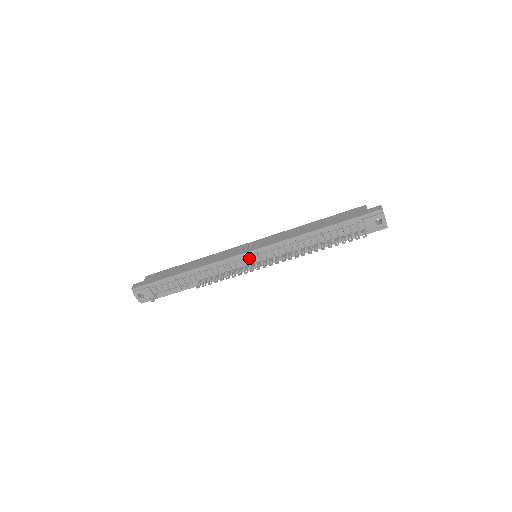
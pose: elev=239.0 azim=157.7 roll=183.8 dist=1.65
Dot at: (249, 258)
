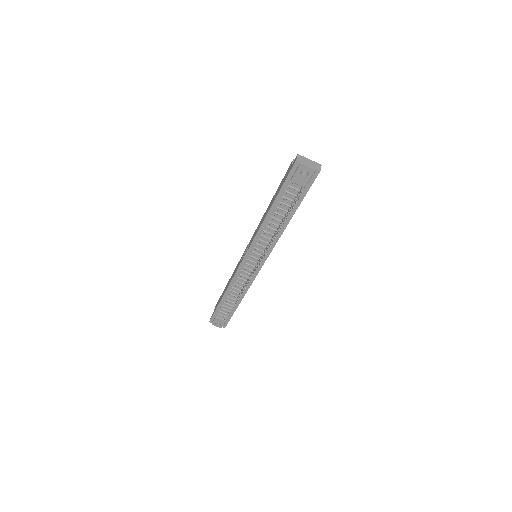
Dot at: (249, 262)
